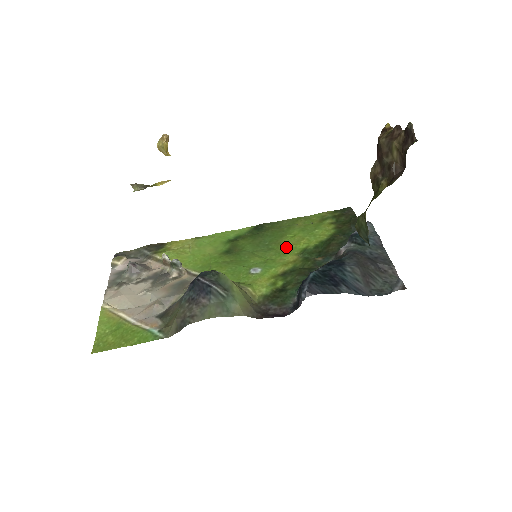
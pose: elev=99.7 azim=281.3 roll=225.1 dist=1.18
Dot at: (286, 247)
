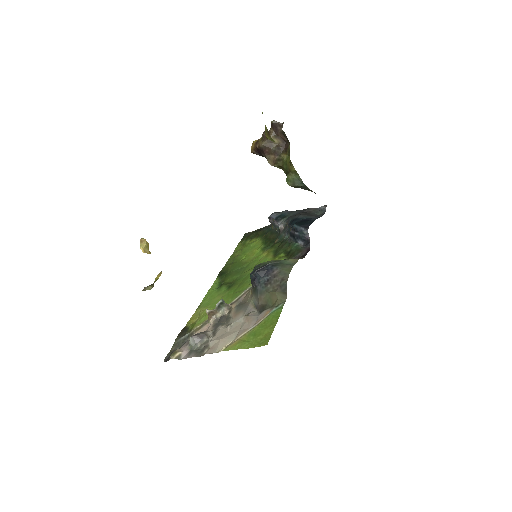
Dot at: (252, 258)
